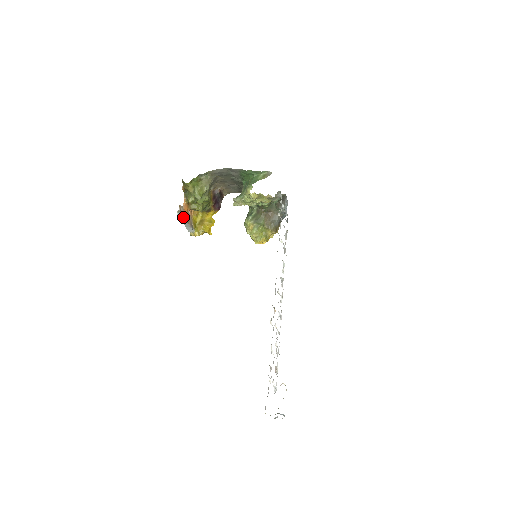
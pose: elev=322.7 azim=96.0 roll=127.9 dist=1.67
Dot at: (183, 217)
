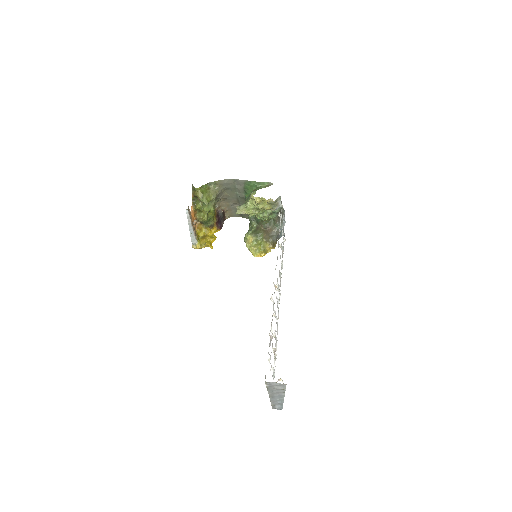
Dot at: (190, 218)
